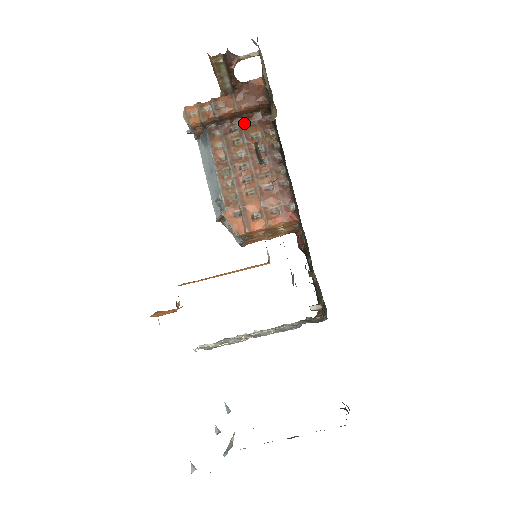
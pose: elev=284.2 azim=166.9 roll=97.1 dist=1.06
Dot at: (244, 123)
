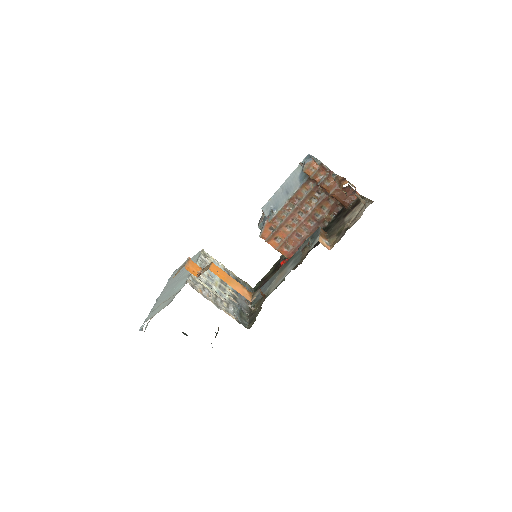
Dot at: (327, 196)
